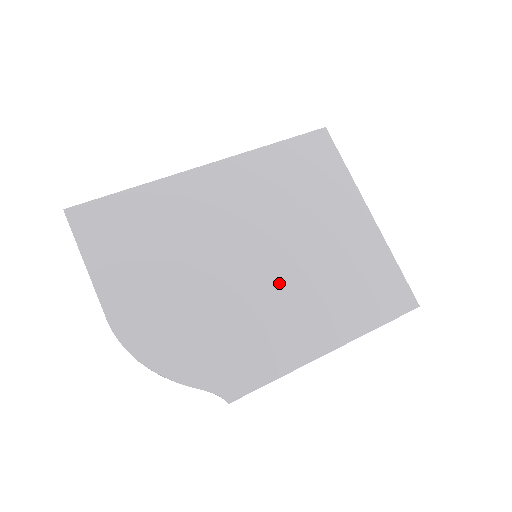
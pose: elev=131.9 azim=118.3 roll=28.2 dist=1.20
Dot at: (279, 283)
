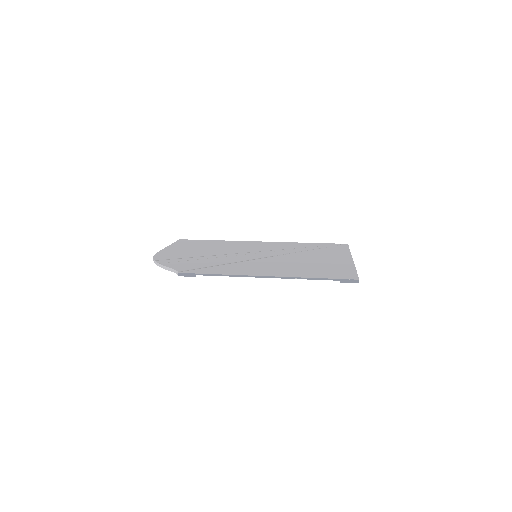
Dot at: (259, 261)
